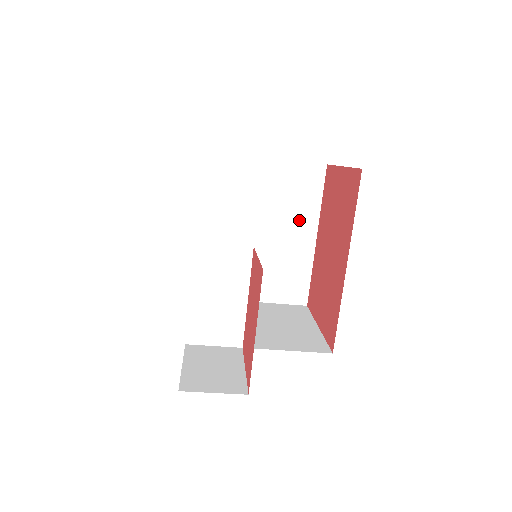
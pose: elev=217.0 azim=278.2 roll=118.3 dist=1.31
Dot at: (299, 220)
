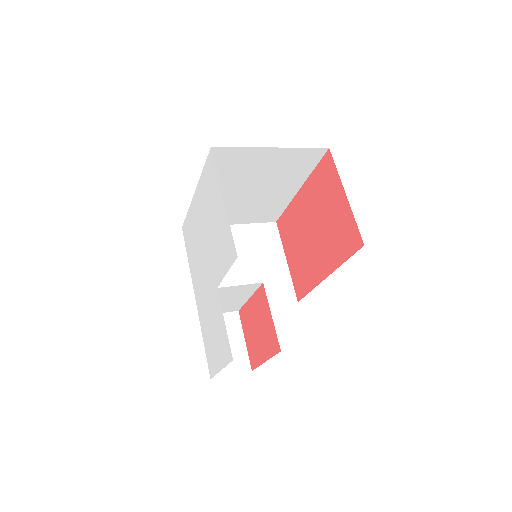
Dot at: (288, 182)
